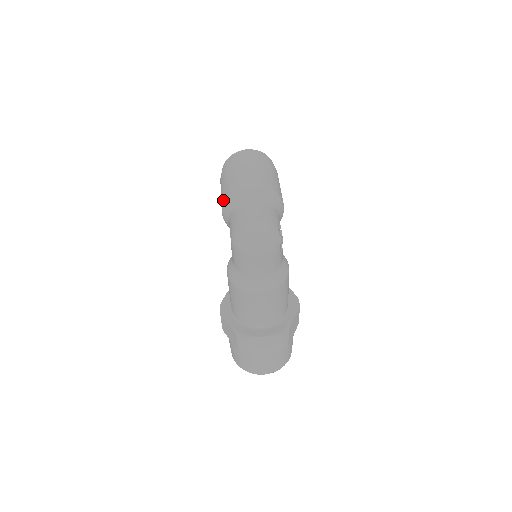
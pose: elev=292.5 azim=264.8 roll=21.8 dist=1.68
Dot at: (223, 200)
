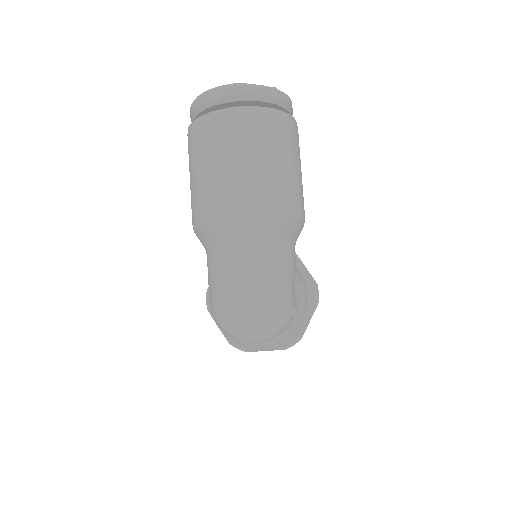
Dot at: (193, 217)
